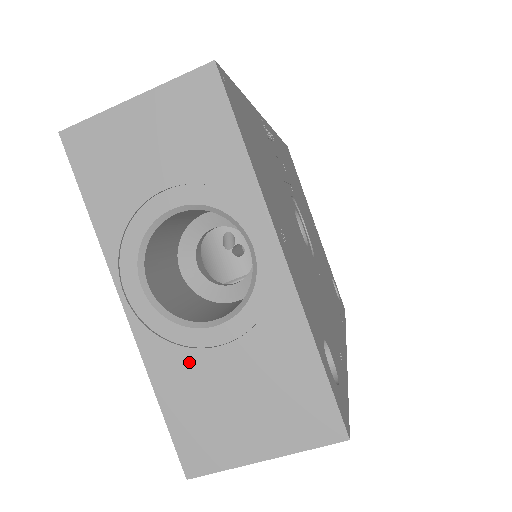
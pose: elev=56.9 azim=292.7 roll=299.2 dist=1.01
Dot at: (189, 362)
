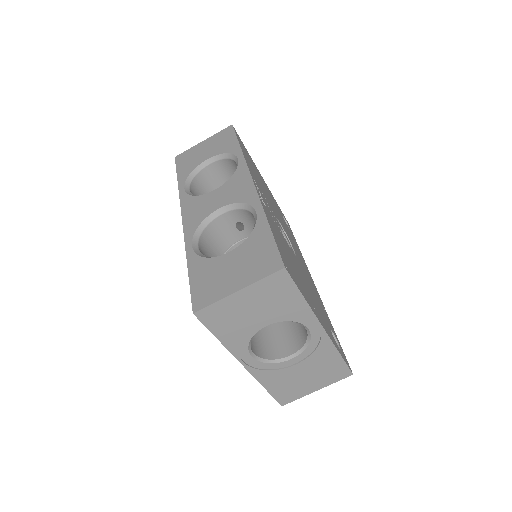
Dot at: (280, 374)
